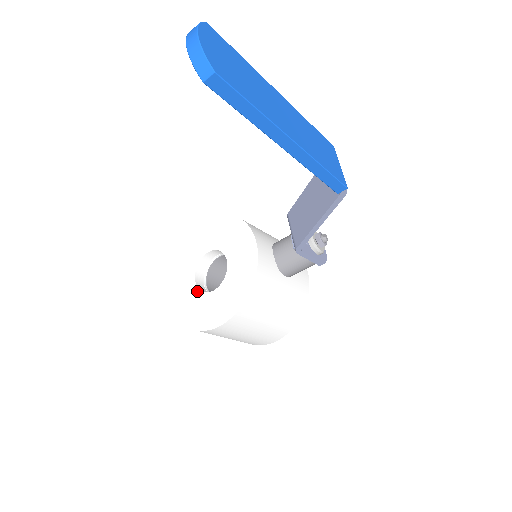
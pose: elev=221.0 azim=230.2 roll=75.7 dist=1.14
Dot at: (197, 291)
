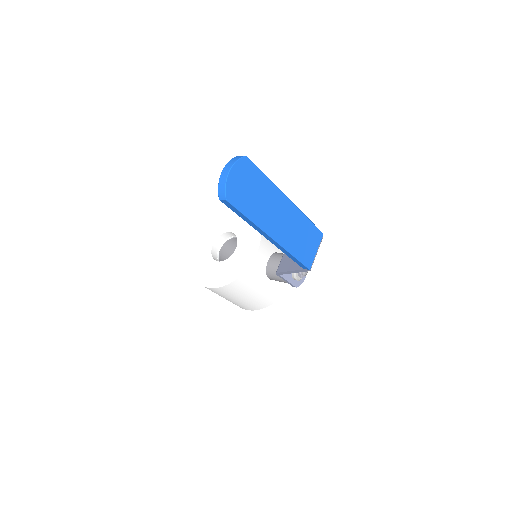
Dot at: (210, 253)
